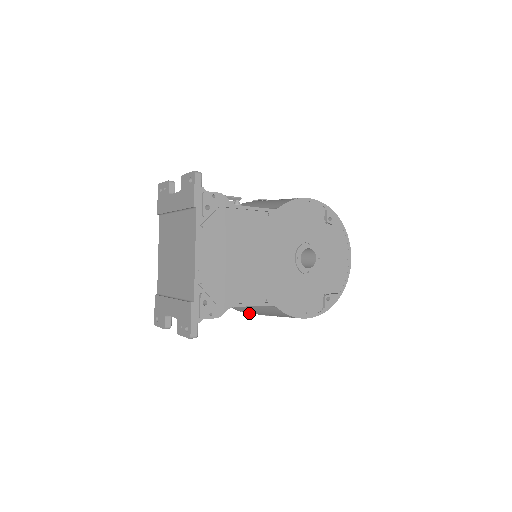
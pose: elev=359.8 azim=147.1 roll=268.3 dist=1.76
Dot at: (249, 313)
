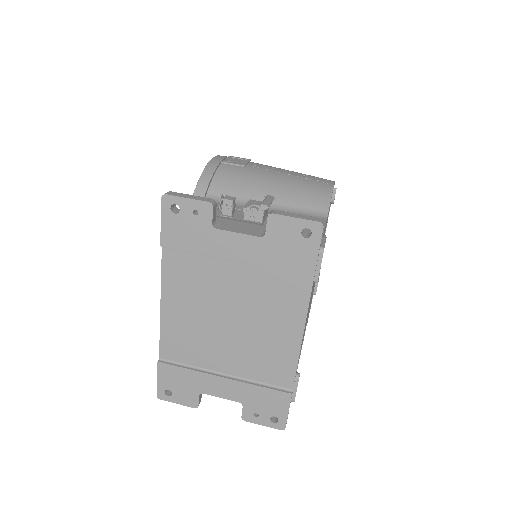
Dot at: occluded
